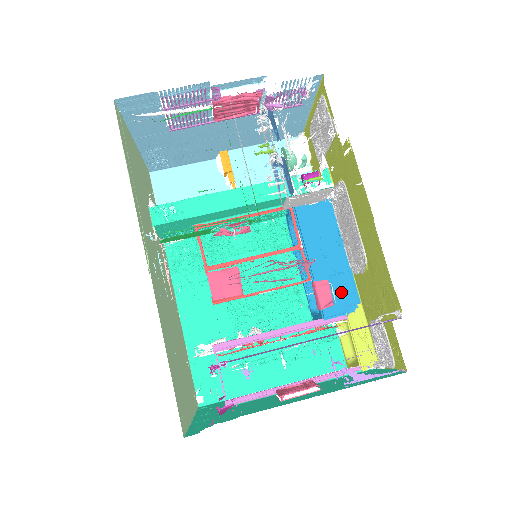
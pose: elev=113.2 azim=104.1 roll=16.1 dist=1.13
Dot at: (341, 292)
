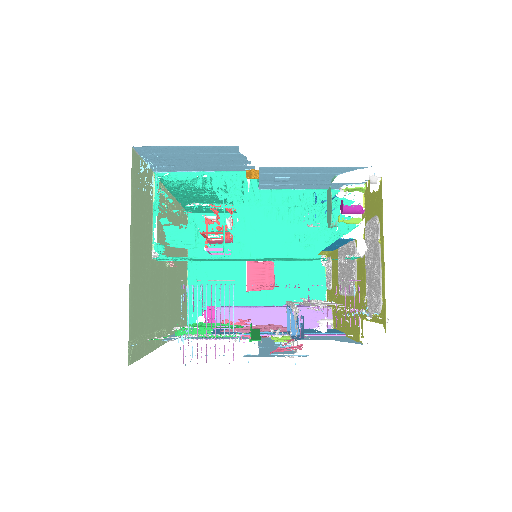
Dot at: occluded
